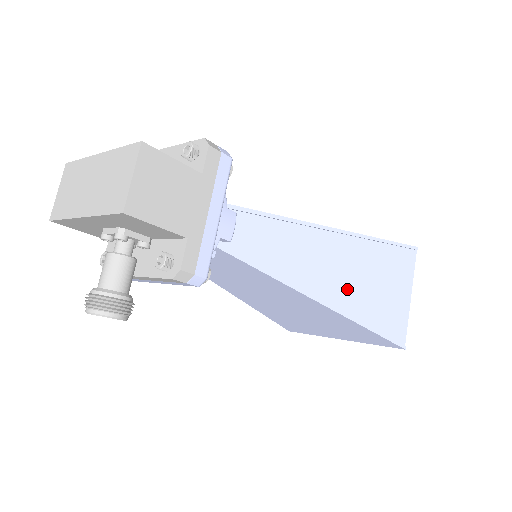
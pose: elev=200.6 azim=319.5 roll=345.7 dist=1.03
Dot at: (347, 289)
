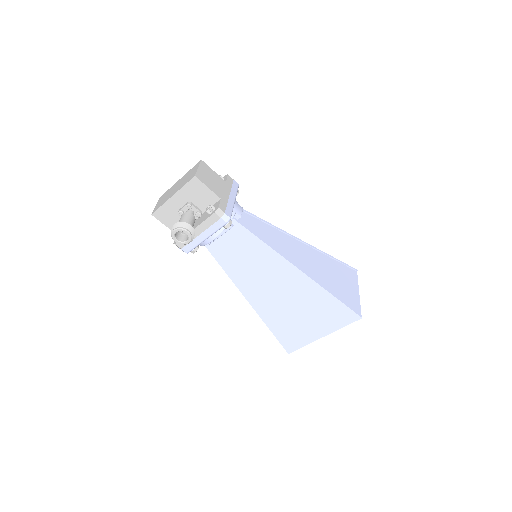
Dot at: (312, 269)
